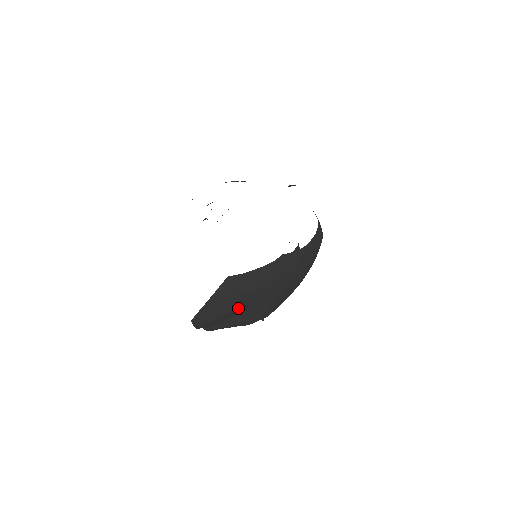
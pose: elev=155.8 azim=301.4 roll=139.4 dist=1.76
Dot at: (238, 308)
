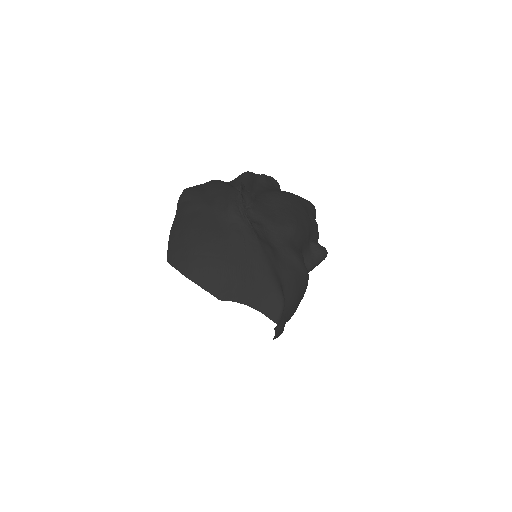
Dot at: occluded
